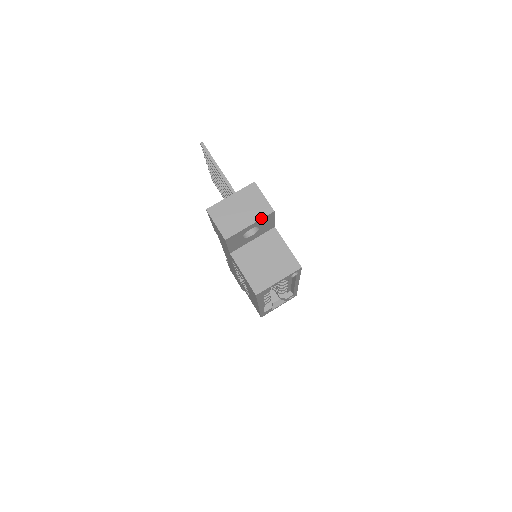
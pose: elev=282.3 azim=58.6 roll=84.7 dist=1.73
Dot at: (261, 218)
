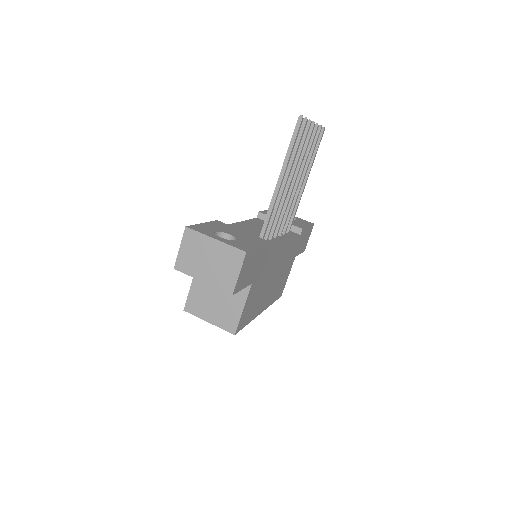
Dot at: (217, 287)
